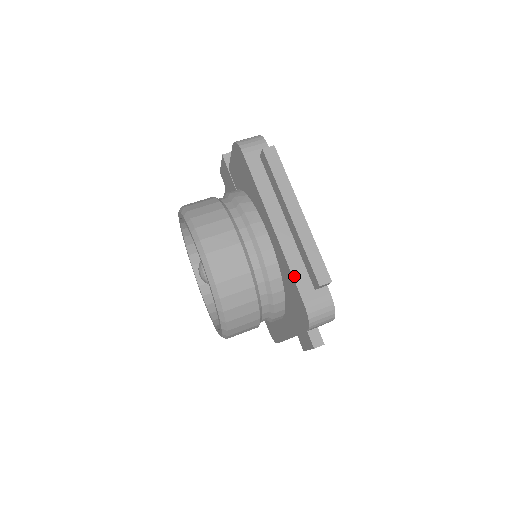
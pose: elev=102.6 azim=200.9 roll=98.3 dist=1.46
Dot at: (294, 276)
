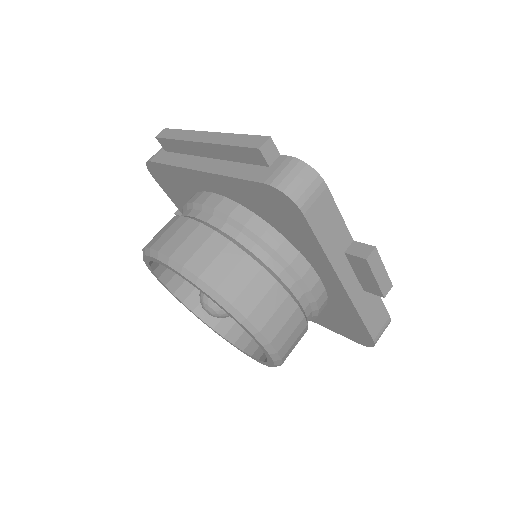
Dot at: (240, 177)
